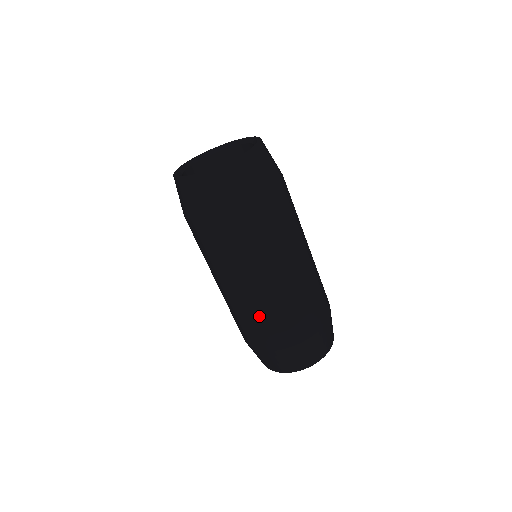
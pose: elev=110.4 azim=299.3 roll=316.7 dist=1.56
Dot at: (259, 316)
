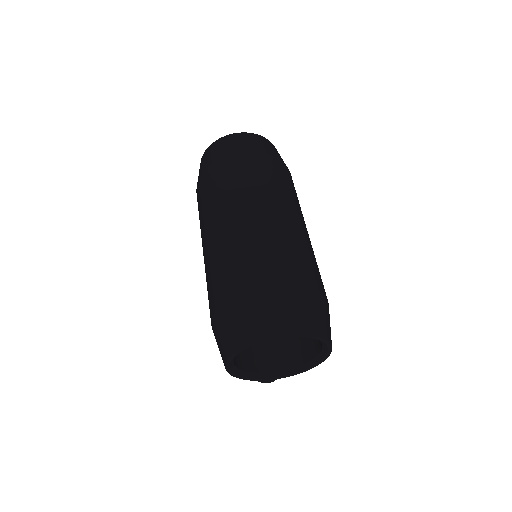
Dot at: (227, 252)
